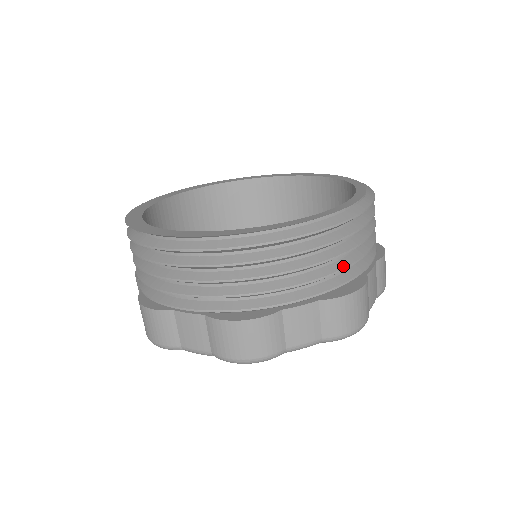
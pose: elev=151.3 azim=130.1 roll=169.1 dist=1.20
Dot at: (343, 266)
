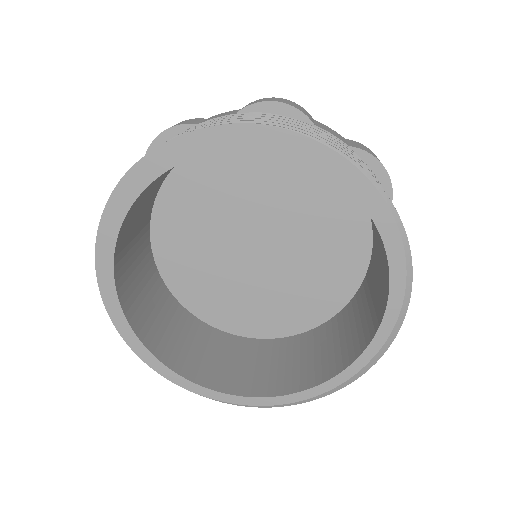
Dot at: occluded
